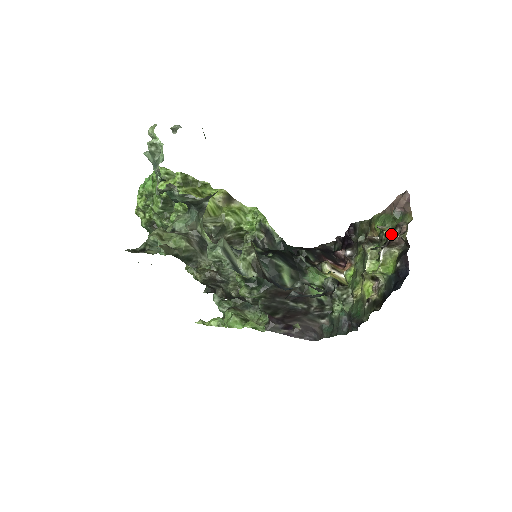
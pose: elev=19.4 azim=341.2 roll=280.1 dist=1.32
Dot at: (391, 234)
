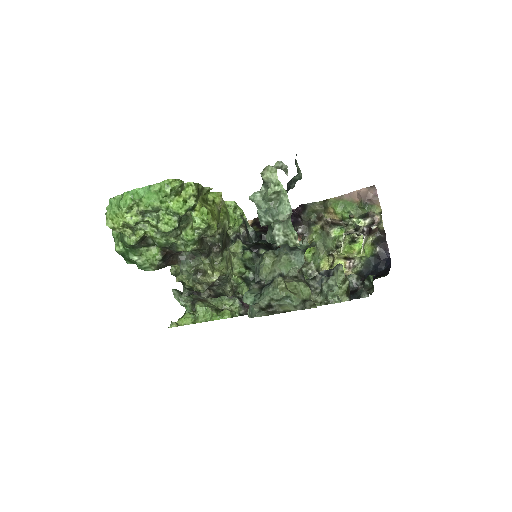
Dot at: (363, 222)
